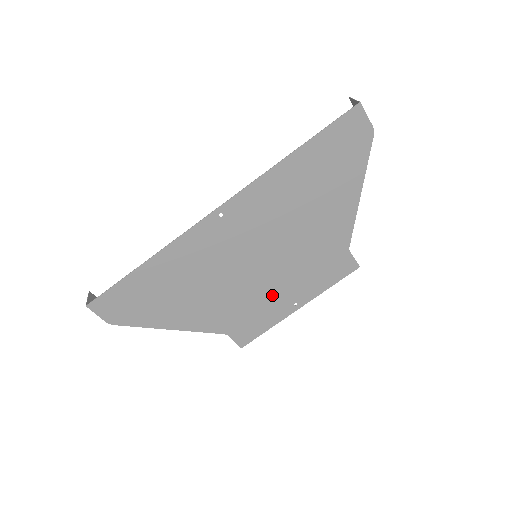
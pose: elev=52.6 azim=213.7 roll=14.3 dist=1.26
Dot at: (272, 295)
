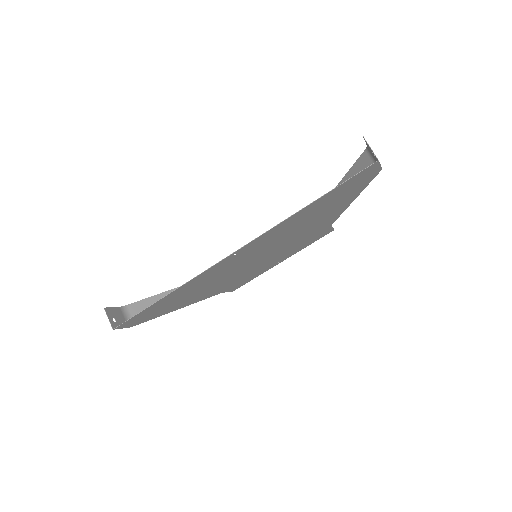
Dot at: (263, 266)
